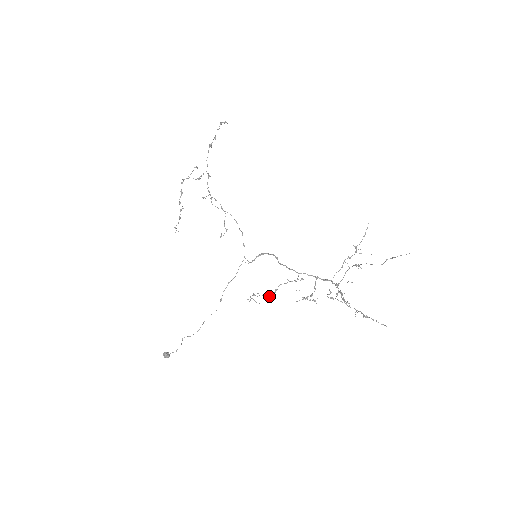
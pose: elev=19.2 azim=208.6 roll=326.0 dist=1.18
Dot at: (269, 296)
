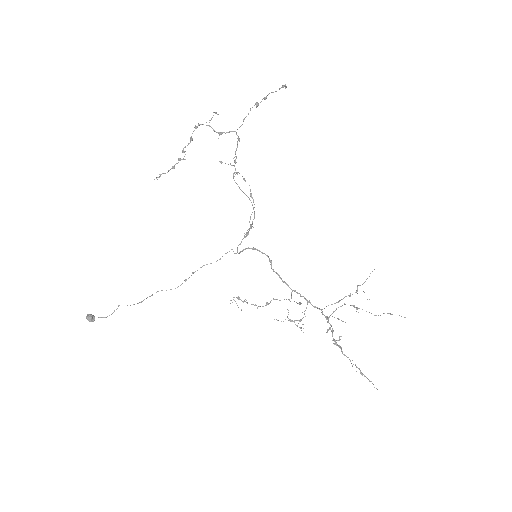
Dot at: (257, 307)
